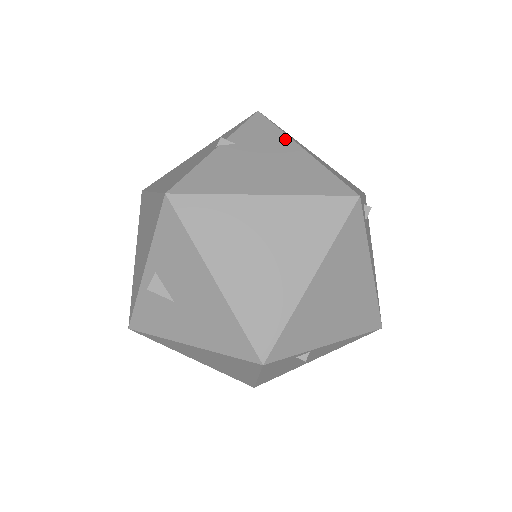
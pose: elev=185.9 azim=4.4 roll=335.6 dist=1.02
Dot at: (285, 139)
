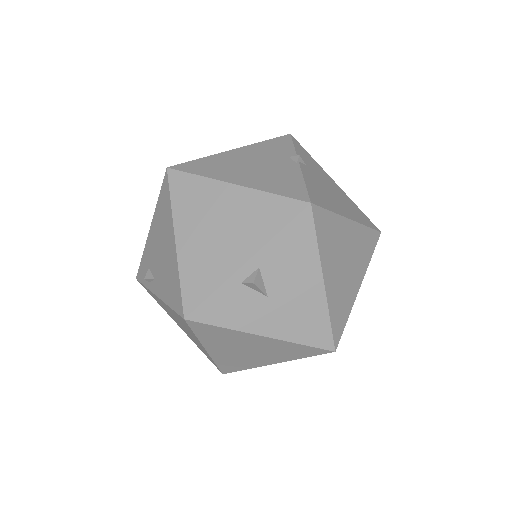
Dot at: (323, 170)
